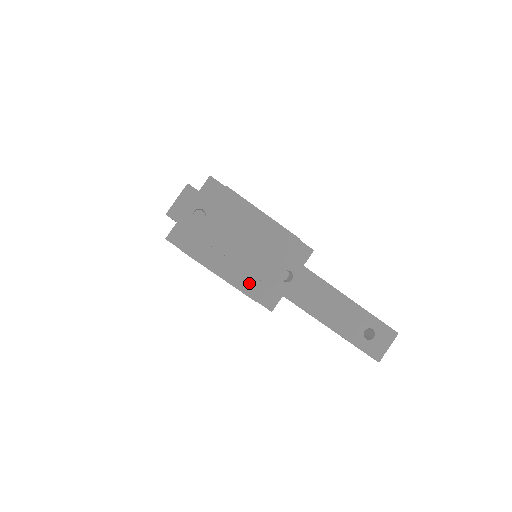
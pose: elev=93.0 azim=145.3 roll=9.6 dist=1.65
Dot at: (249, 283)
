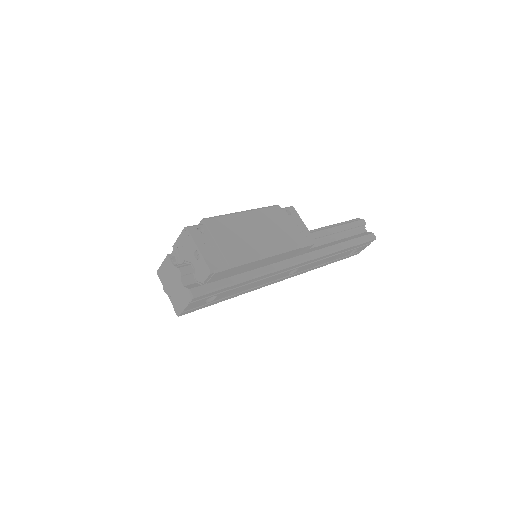
Dot at: occluded
